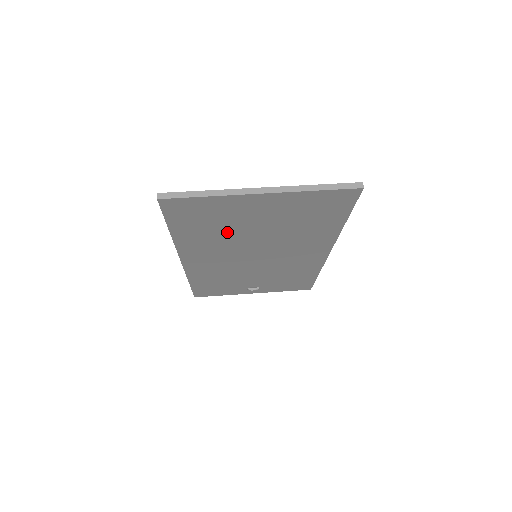
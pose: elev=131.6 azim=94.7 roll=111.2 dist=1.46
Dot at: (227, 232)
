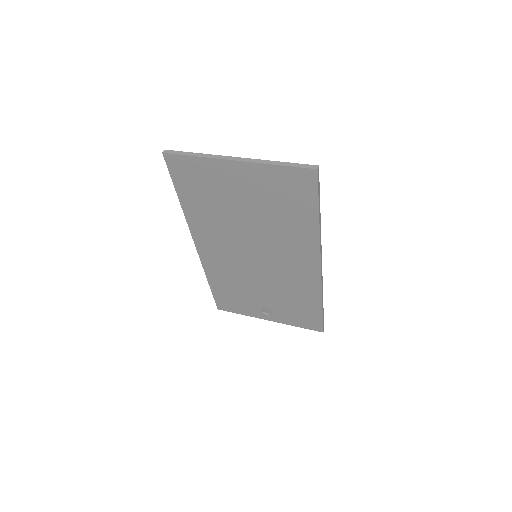
Dot at: (222, 210)
